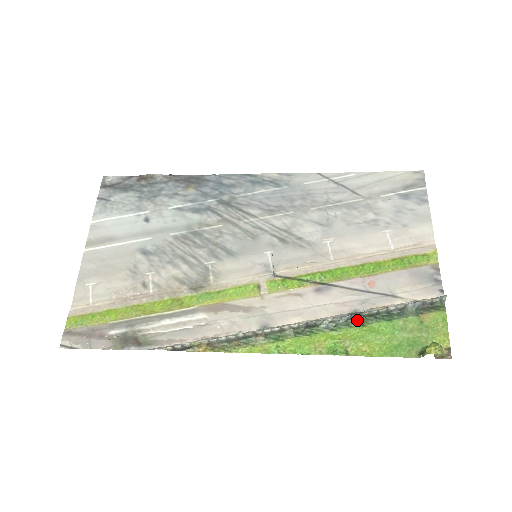
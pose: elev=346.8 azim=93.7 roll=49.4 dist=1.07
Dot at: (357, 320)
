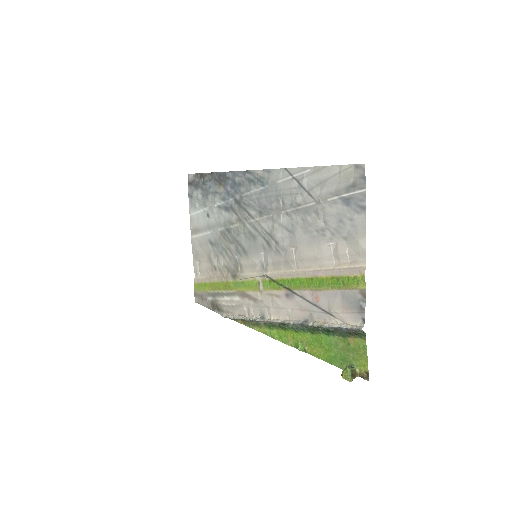
Dot at: (309, 328)
